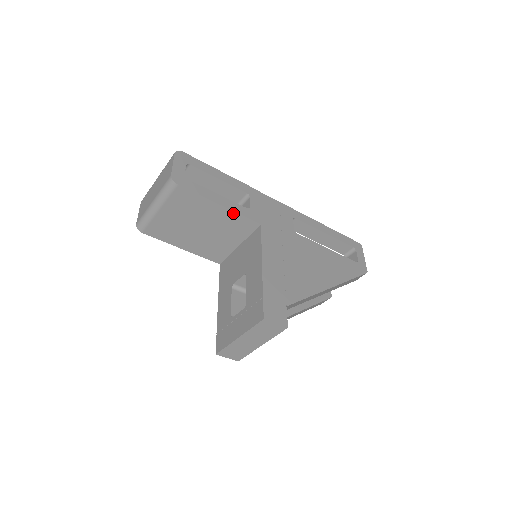
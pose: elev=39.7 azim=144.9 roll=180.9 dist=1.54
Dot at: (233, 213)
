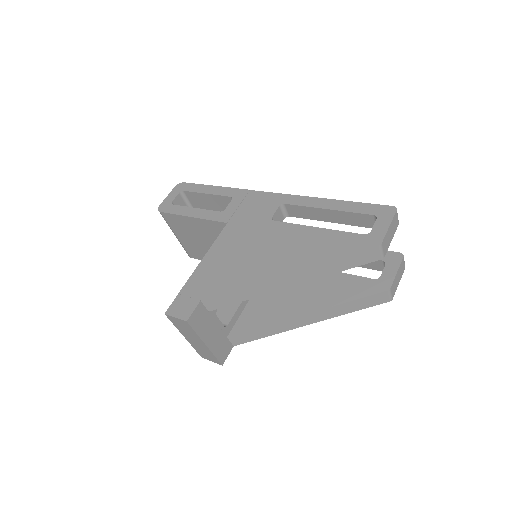
Dot at: (204, 220)
